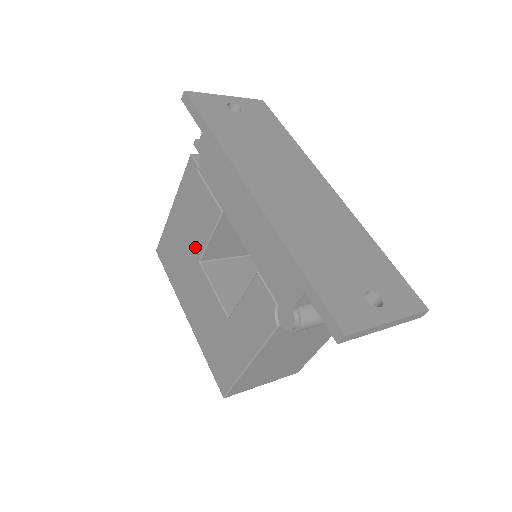
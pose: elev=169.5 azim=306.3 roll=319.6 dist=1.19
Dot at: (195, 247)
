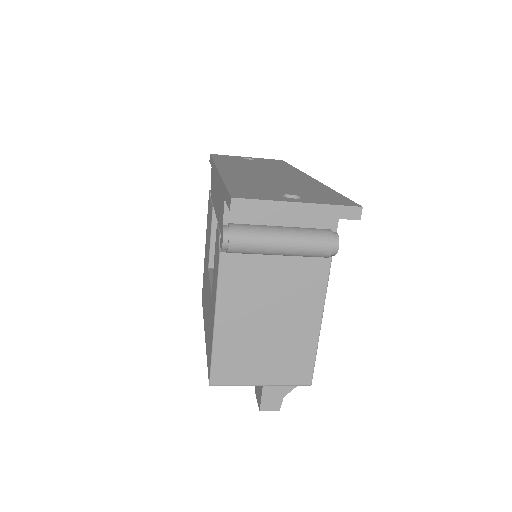
Dot at: occluded
